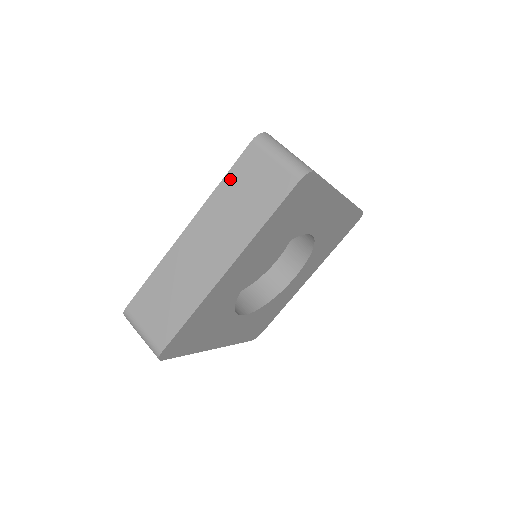
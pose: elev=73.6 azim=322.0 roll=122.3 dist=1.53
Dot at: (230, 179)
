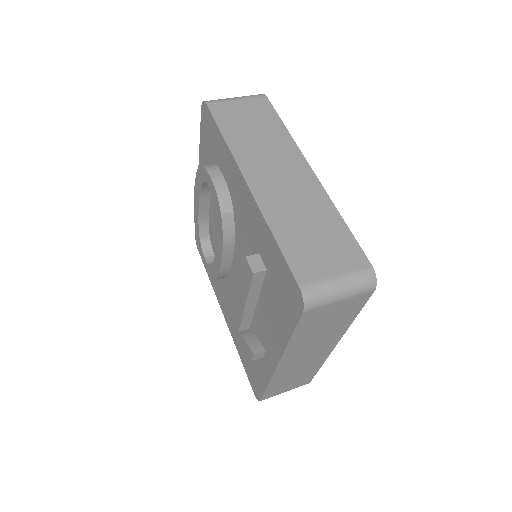
Dot at: (299, 334)
